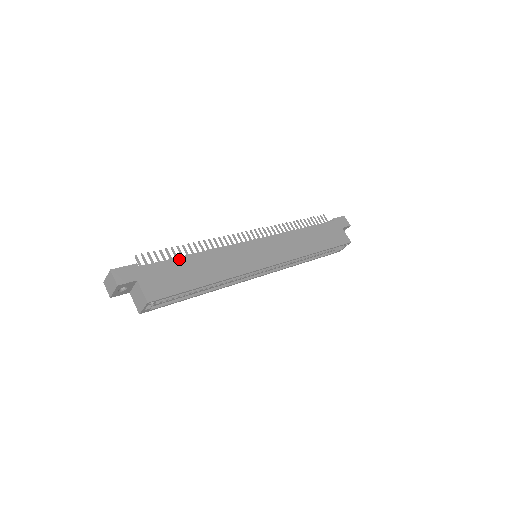
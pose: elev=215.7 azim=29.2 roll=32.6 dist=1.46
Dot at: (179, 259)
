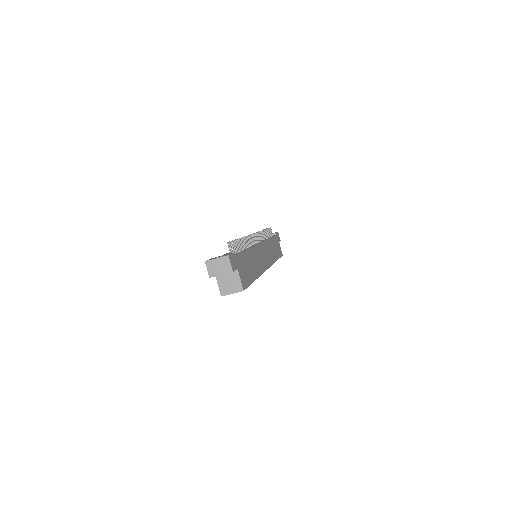
Dot at: (245, 253)
